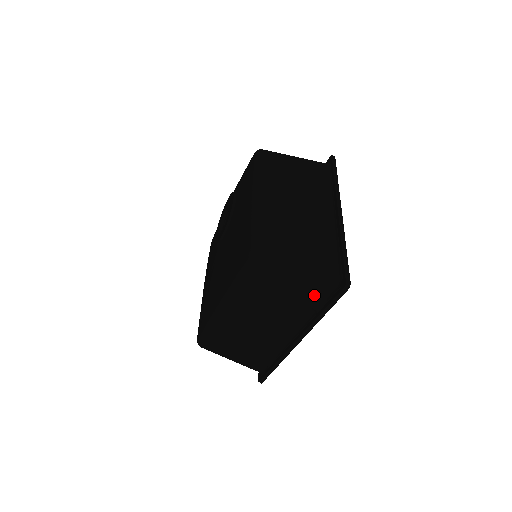
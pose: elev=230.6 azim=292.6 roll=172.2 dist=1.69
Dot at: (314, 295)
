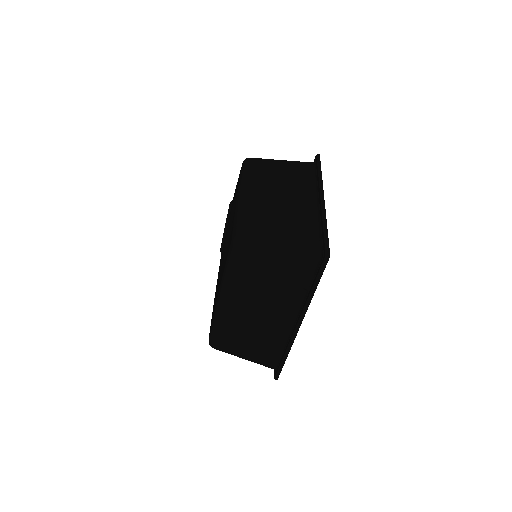
Dot at: (301, 273)
